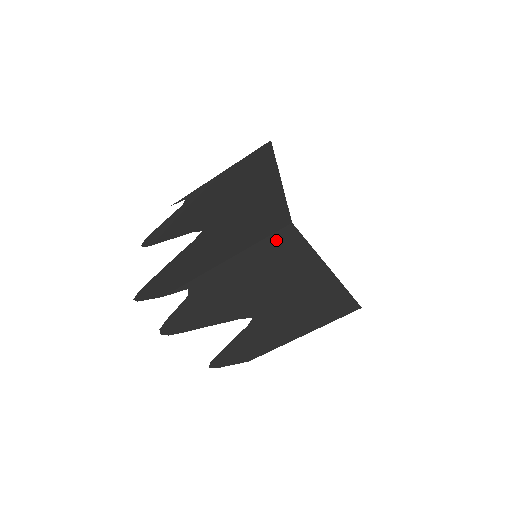
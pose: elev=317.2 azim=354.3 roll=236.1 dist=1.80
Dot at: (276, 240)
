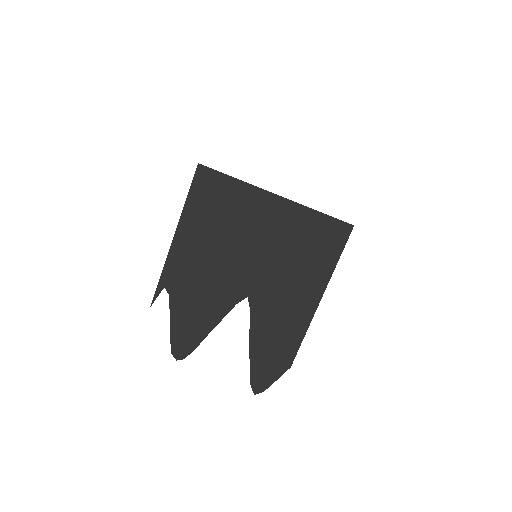
Dot at: (199, 190)
